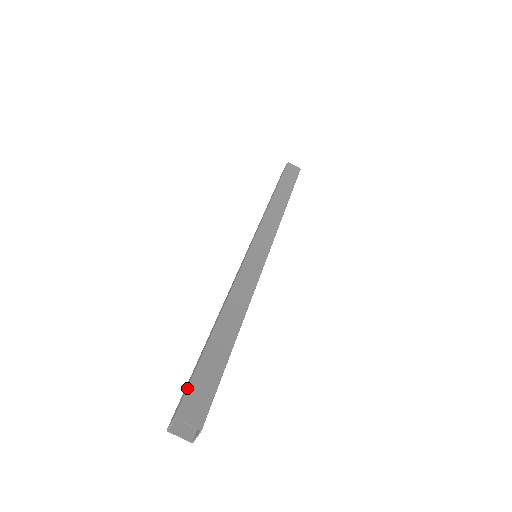
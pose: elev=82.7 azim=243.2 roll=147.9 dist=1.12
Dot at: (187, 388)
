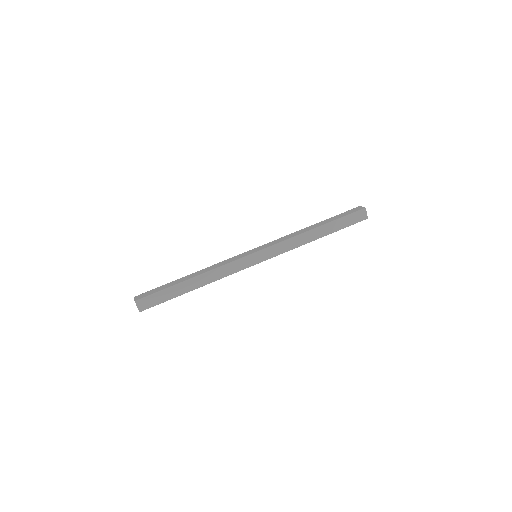
Dot at: (149, 295)
